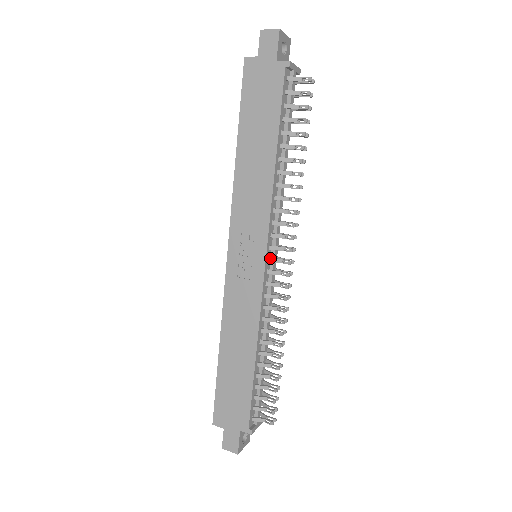
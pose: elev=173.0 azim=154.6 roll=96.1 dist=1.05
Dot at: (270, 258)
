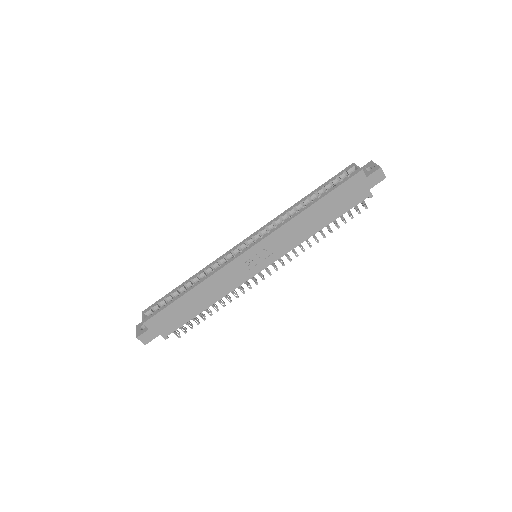
Dot at: (265, 267)
